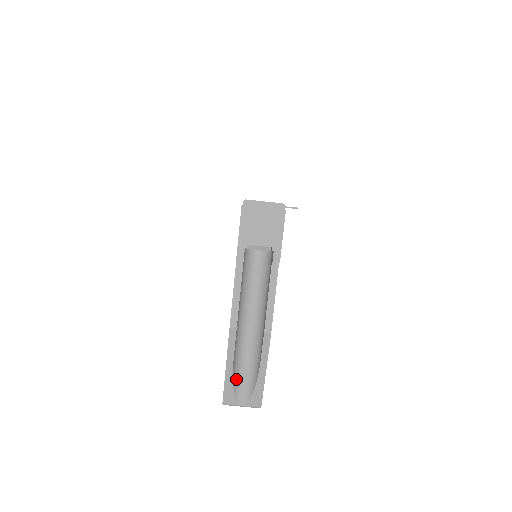
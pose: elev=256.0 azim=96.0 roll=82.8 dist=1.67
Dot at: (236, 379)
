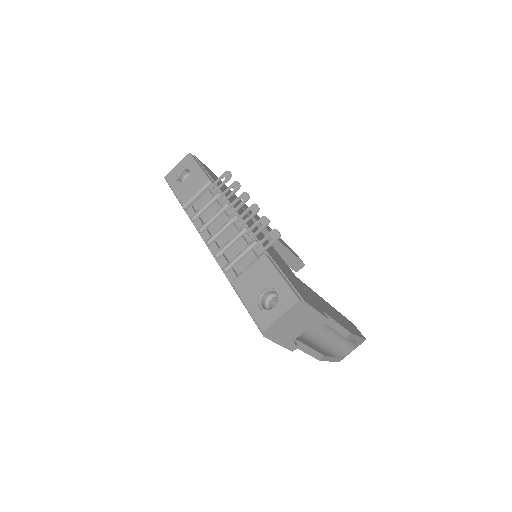
Dot at: (339, 352)
